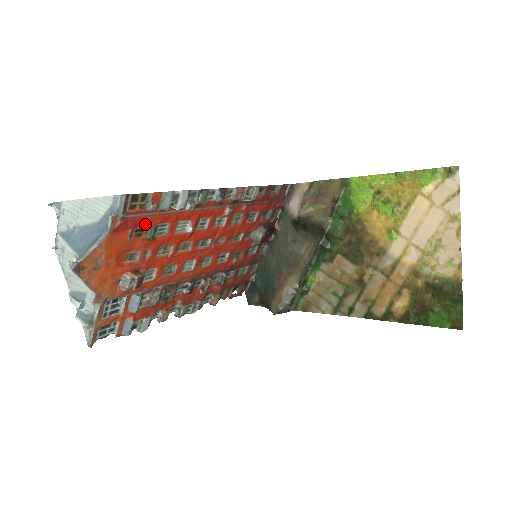
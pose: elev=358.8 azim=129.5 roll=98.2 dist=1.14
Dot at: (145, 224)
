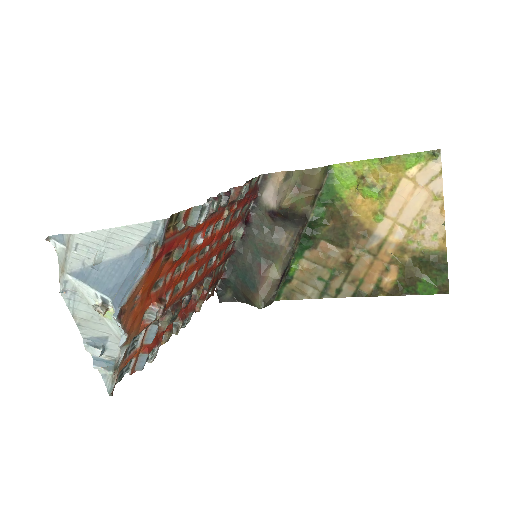
Dot at: (174, 246)
